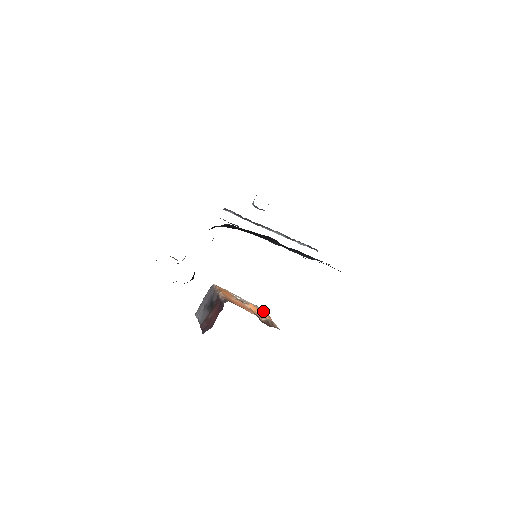
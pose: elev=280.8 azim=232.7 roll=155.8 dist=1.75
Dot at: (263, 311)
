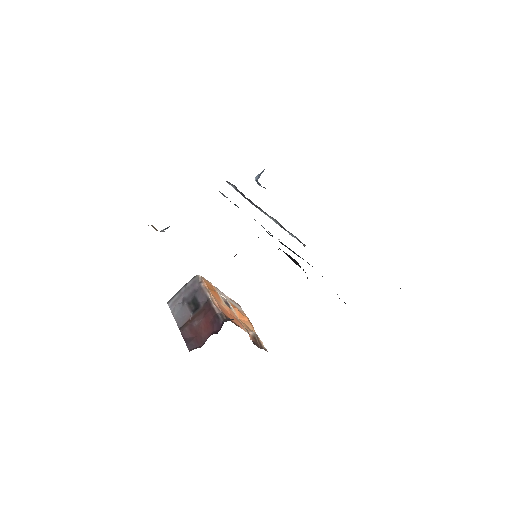
Dot at: (243, 313)
